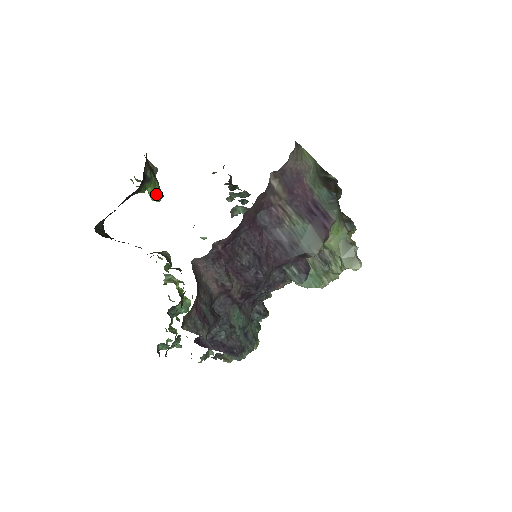
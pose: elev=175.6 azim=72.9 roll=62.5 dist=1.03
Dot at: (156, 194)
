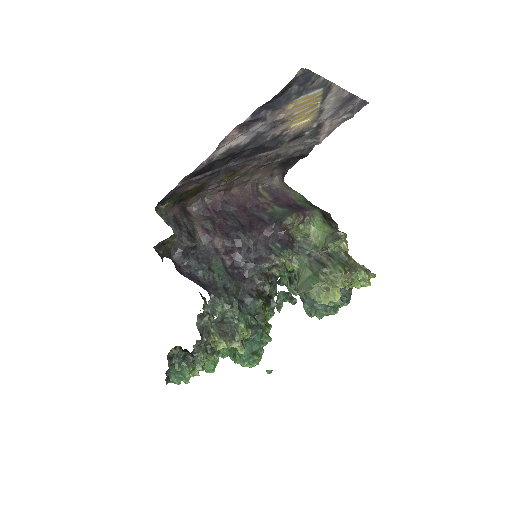
Dot at: occluded
